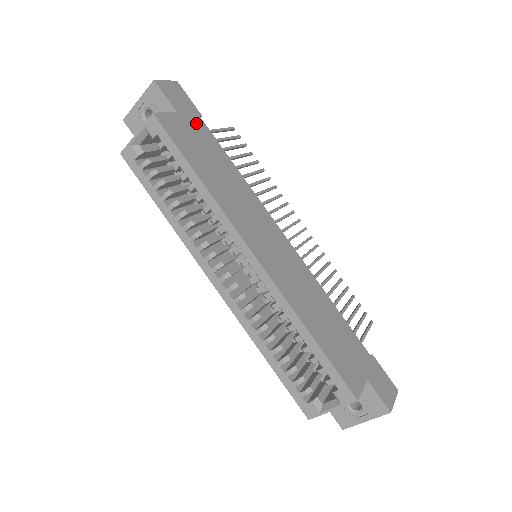
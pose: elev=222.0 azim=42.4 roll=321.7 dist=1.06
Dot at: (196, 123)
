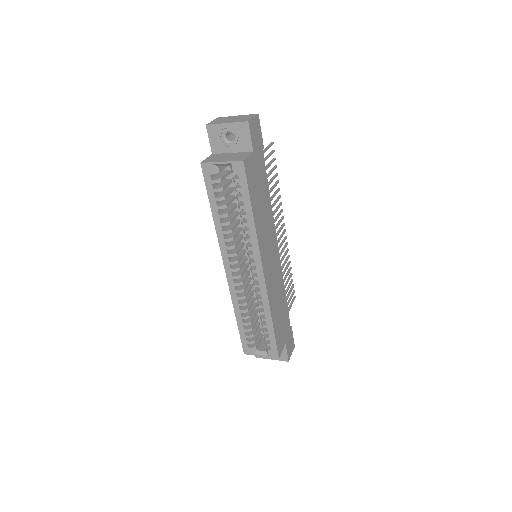
Dot at: (260, 158)
